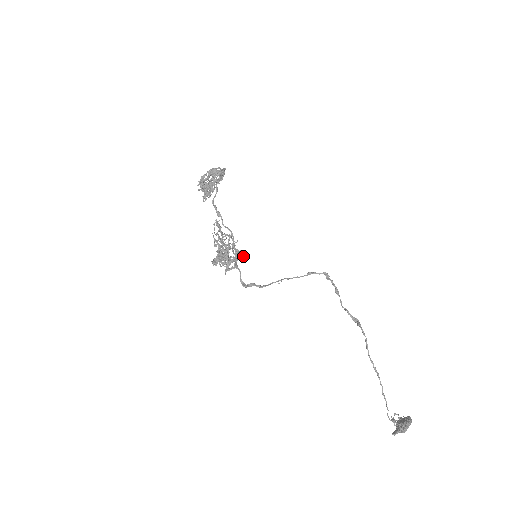
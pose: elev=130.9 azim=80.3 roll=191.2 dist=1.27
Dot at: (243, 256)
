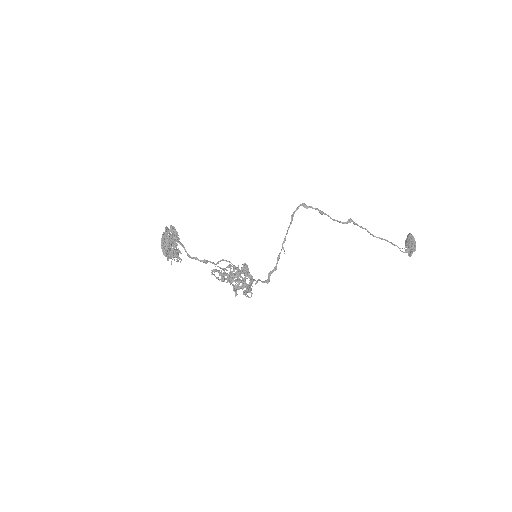
Dot at: (246, 264)
